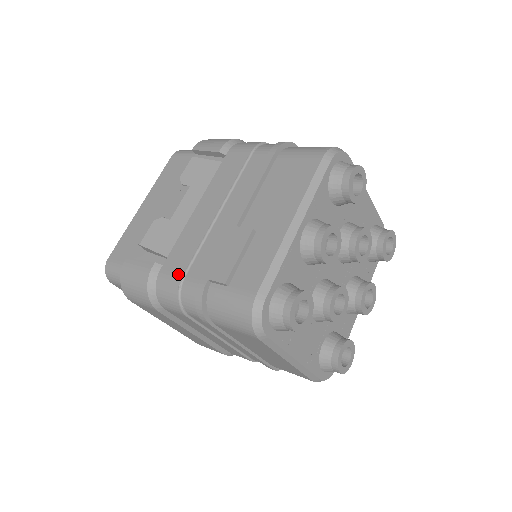
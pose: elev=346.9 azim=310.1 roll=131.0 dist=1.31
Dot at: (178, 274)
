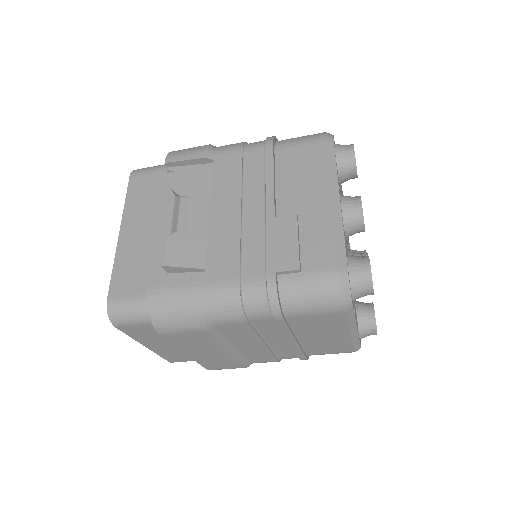
Dot at: (233, 279)
